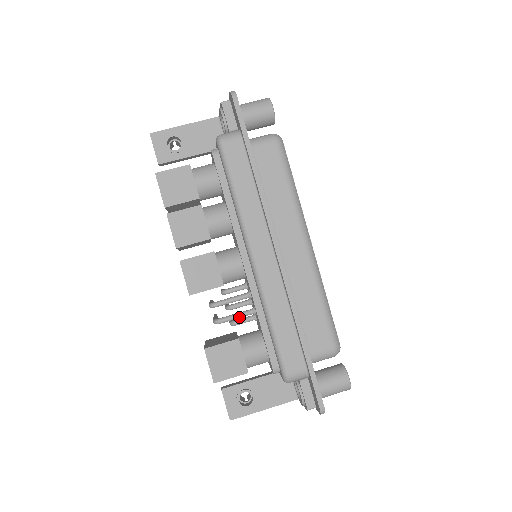
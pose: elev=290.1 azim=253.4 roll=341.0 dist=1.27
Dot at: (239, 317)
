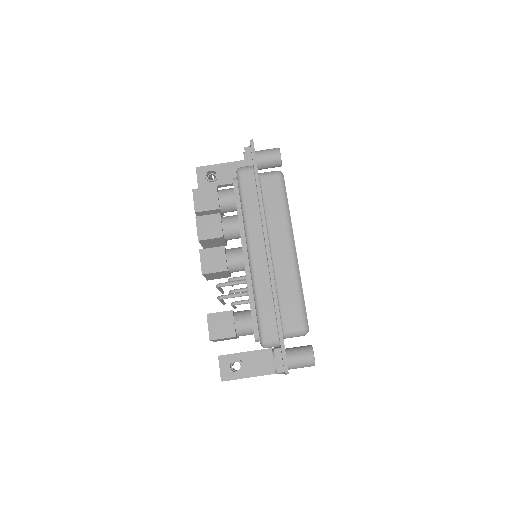
Dot at: (236, 296)
